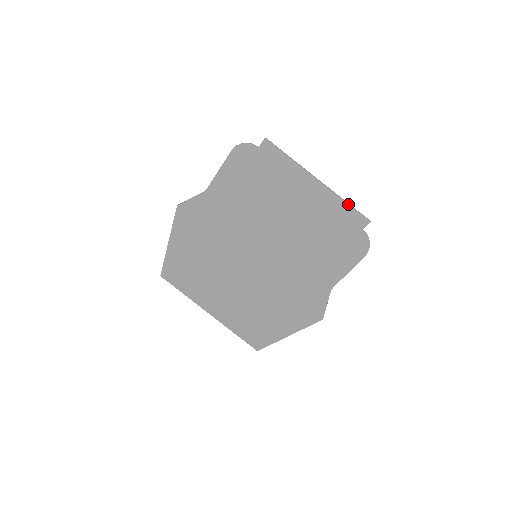
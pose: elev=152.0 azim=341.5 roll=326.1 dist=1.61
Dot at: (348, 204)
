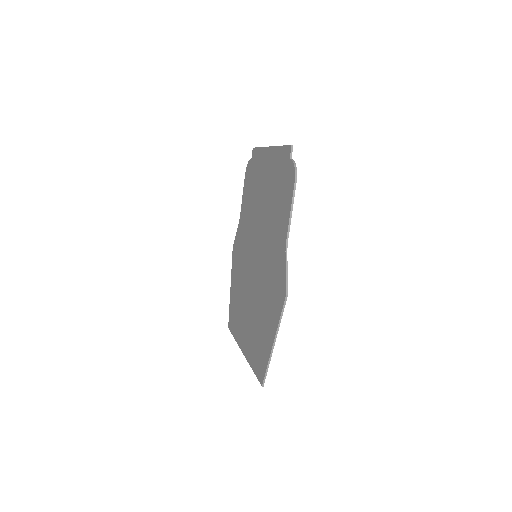
Dot at: (281, 146)
